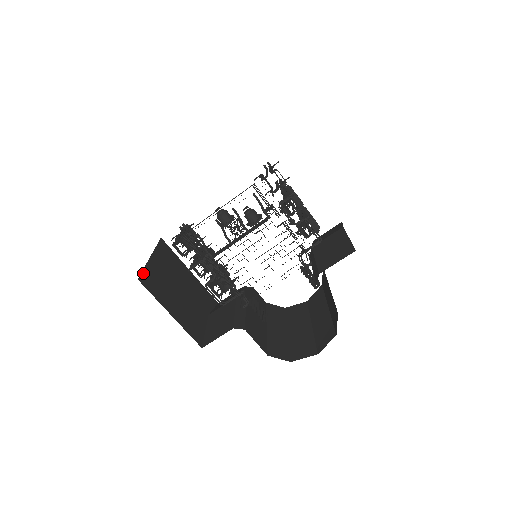
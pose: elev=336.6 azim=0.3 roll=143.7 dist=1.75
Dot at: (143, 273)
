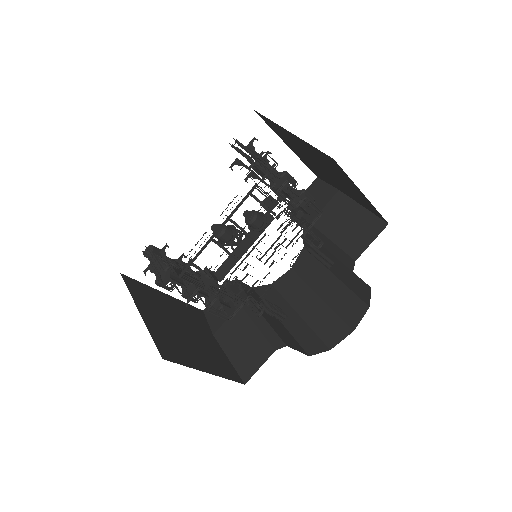
Dot at: (156, 344)
